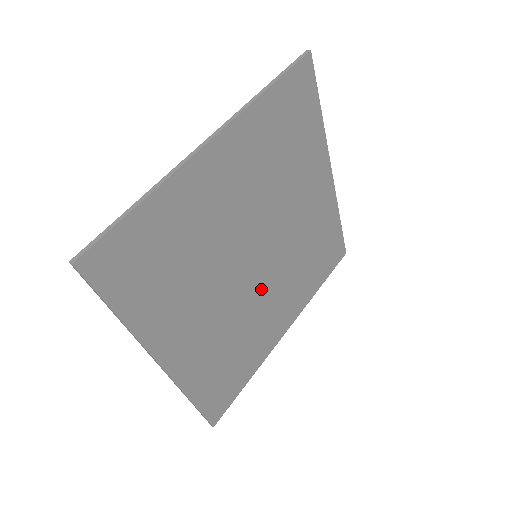
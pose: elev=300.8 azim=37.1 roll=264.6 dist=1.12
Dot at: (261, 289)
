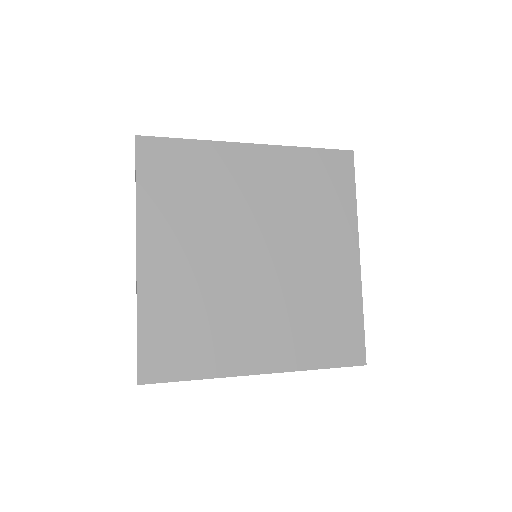
Dot at: (289, 265)
